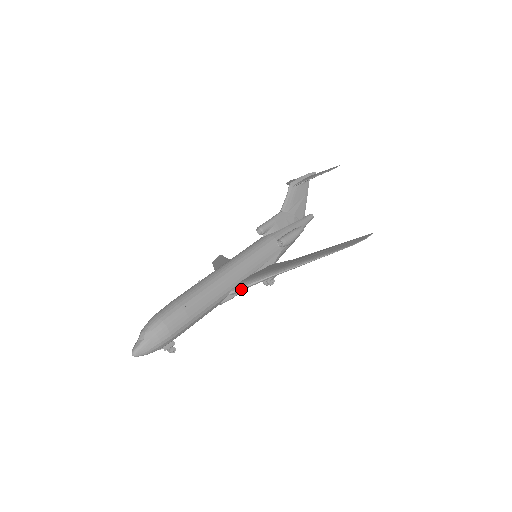
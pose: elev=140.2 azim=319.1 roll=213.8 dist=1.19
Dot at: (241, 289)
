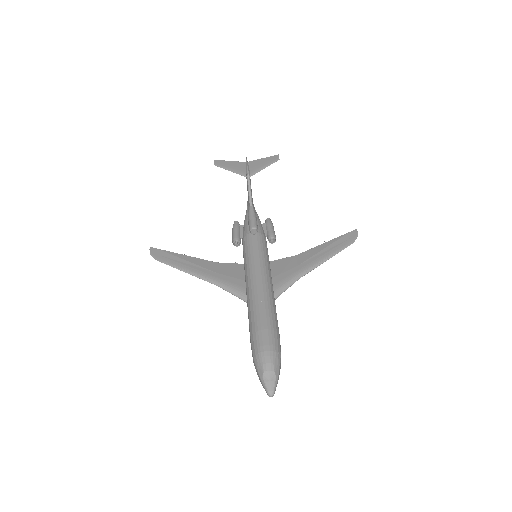
Dot at: occluded
